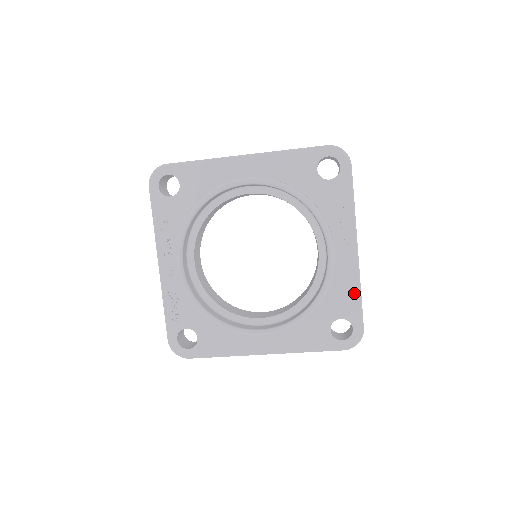
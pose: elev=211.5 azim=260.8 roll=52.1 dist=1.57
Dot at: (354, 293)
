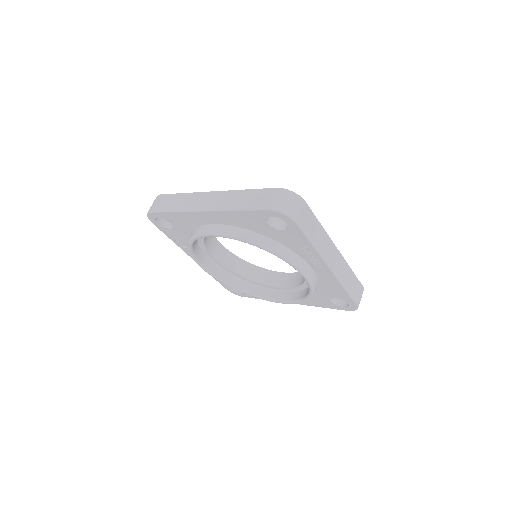
Dot at: (340, 289)
